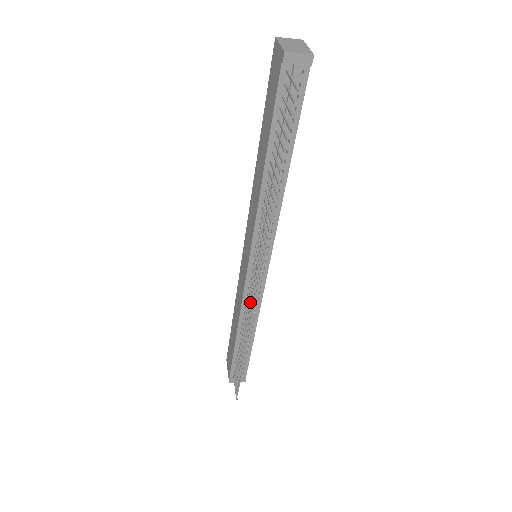
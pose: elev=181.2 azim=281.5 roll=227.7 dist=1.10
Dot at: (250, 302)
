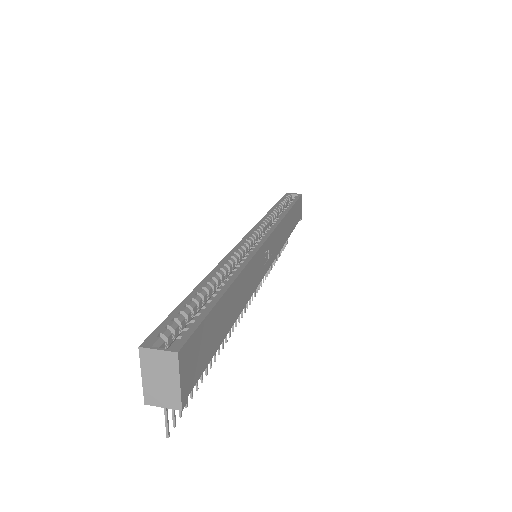
Dot at: occluded
